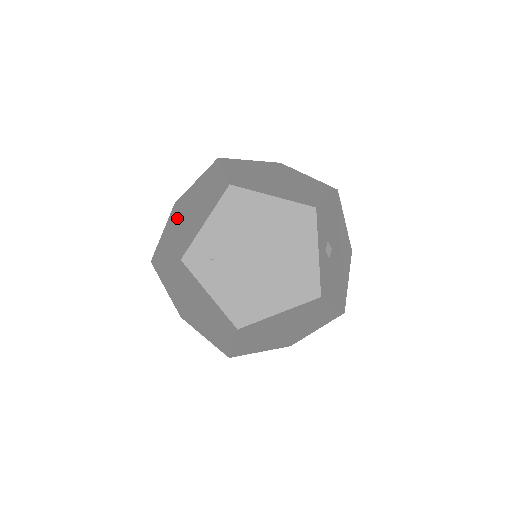
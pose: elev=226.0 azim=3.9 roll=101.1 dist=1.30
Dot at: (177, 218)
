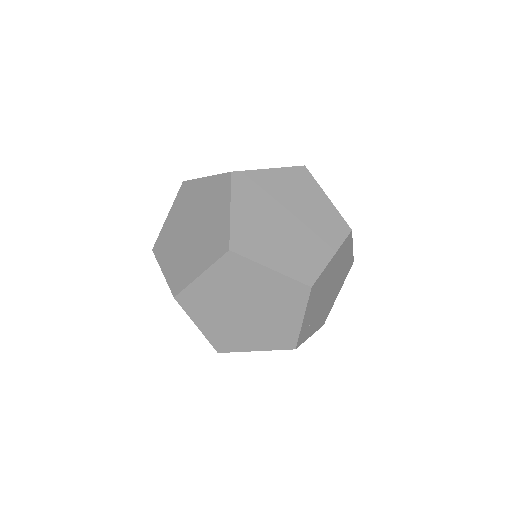
Dot at: (218, 315)
